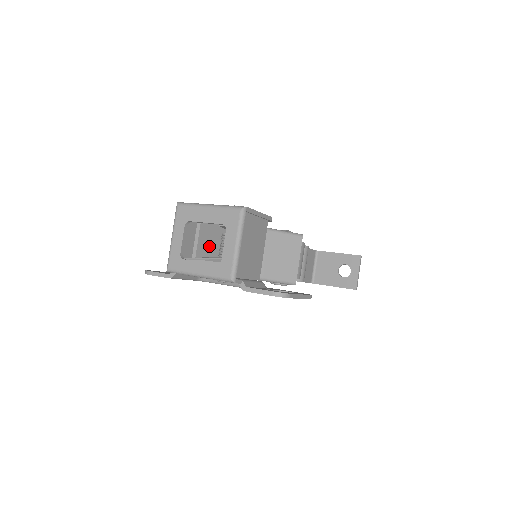
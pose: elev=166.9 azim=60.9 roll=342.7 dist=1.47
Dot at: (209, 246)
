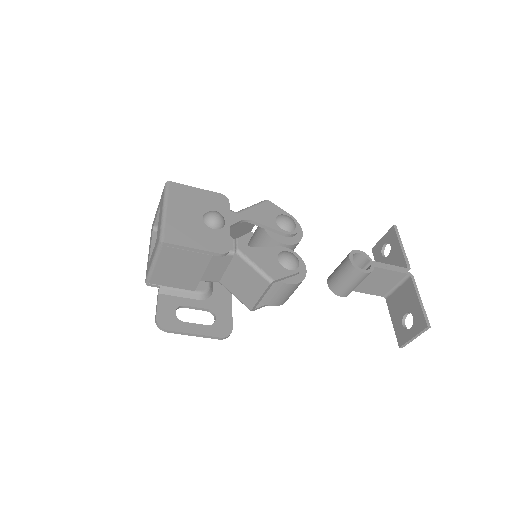
Dot at: occluded
